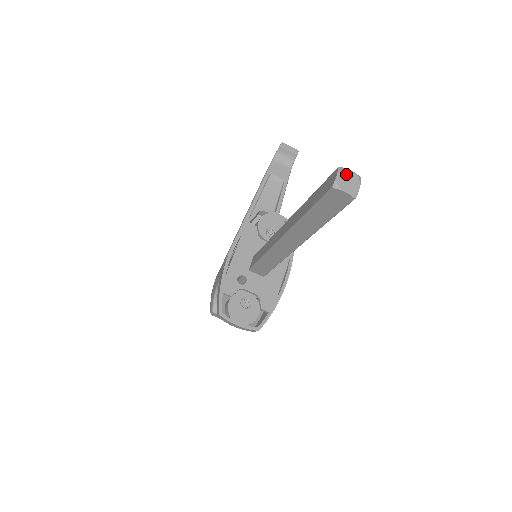
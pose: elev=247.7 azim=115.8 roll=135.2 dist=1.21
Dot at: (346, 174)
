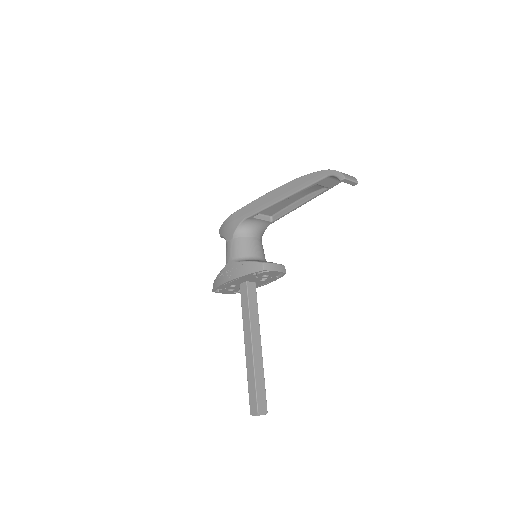
Dot at: (259, 415)
